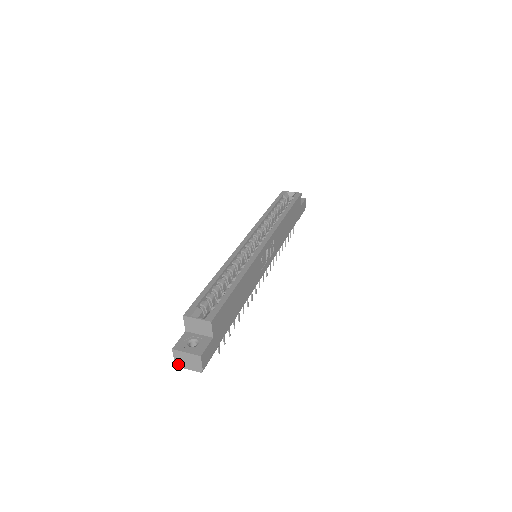
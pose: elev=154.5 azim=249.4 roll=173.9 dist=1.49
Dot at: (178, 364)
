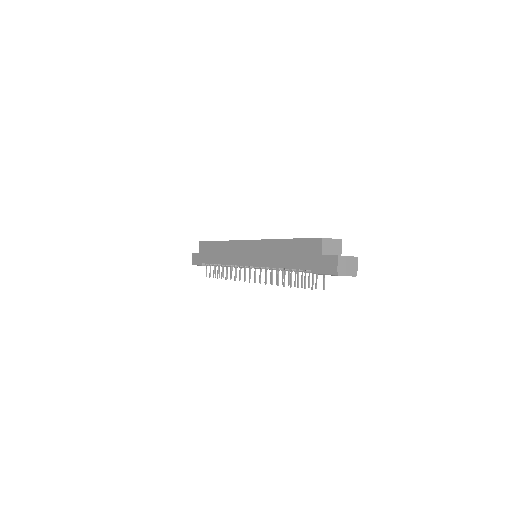
Dot at: (340, 273)
